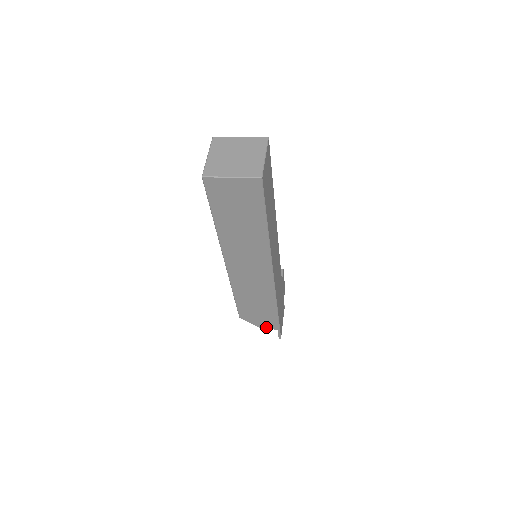
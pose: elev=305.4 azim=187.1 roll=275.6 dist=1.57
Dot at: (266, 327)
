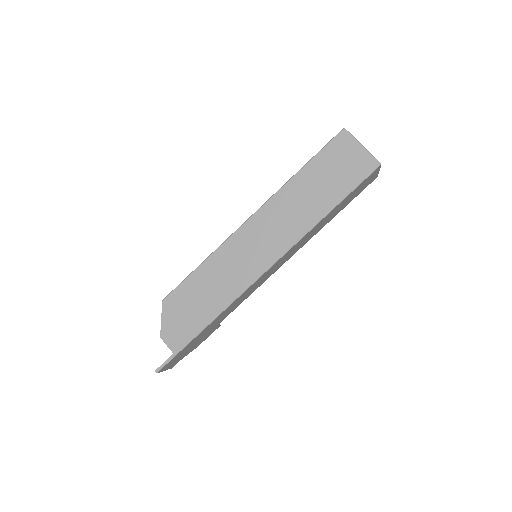
Dot at: (167, 339)
